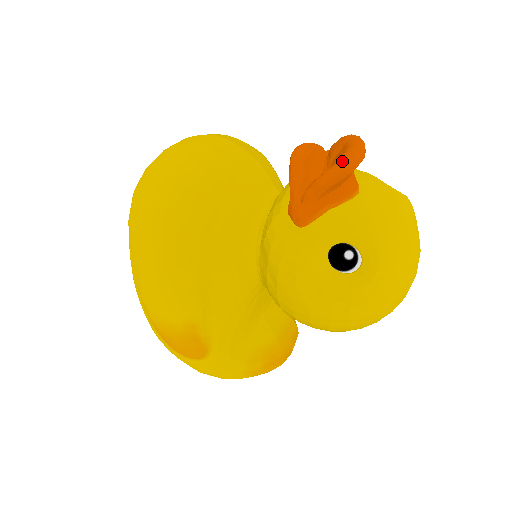
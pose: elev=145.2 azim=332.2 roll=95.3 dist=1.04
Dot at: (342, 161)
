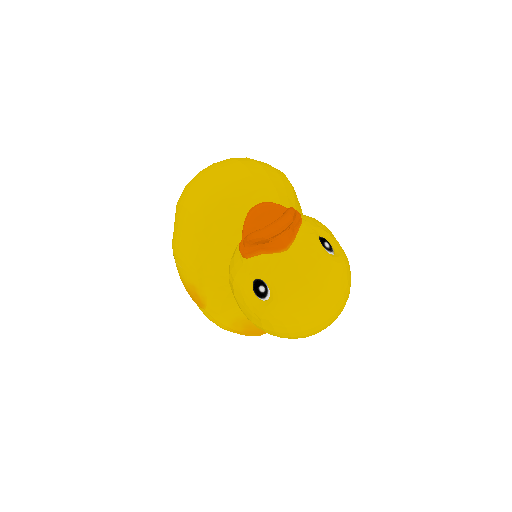
Dot at: (263, 229)
